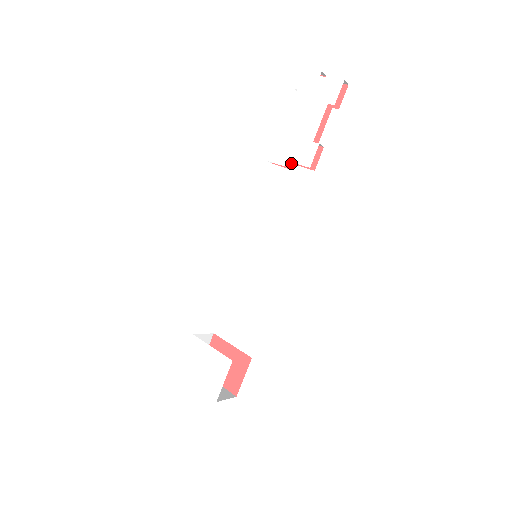
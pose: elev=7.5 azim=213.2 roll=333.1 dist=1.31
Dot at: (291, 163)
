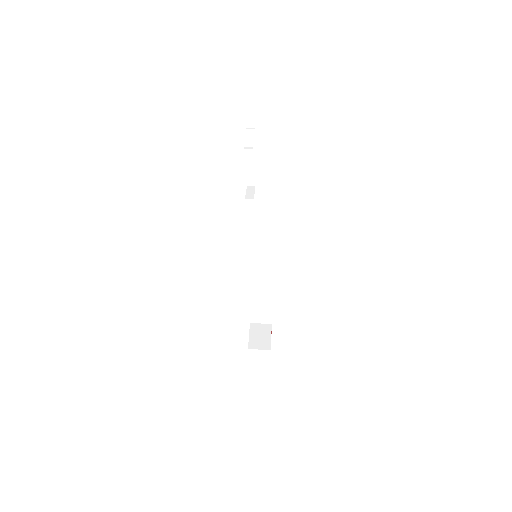
Dot at: occluded
